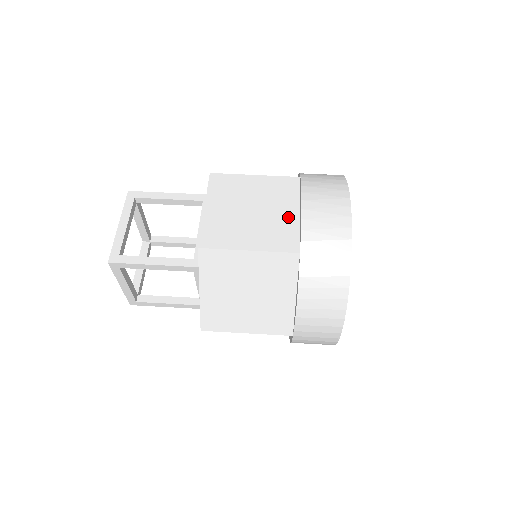
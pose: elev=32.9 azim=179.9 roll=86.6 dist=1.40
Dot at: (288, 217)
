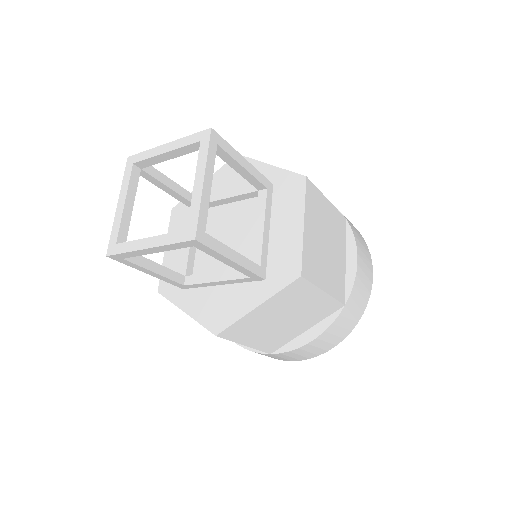
Dot at: (341, 262)
